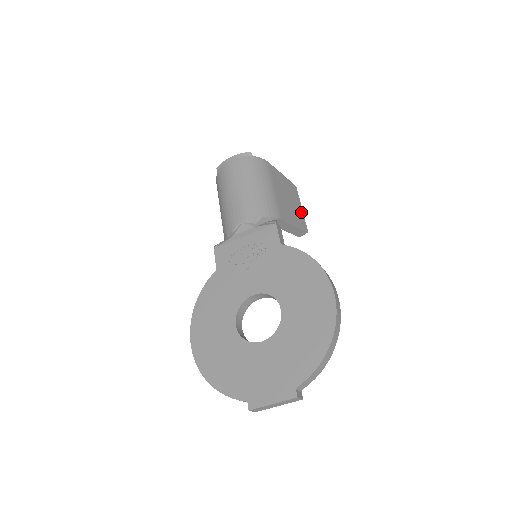
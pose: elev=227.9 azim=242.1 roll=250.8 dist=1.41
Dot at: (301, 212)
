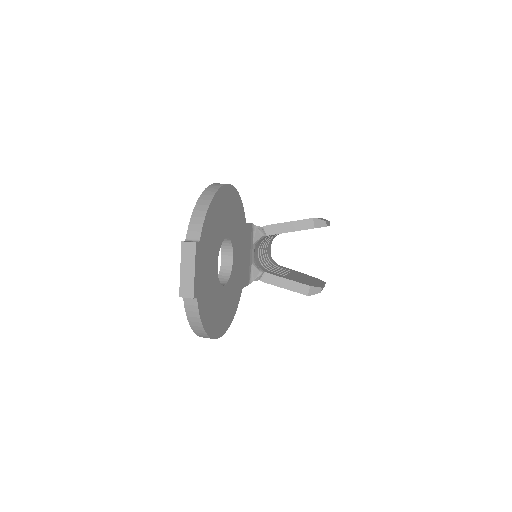
Dot at: occluded
